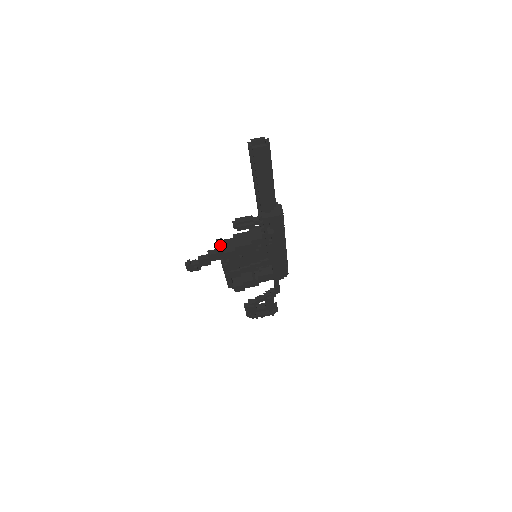
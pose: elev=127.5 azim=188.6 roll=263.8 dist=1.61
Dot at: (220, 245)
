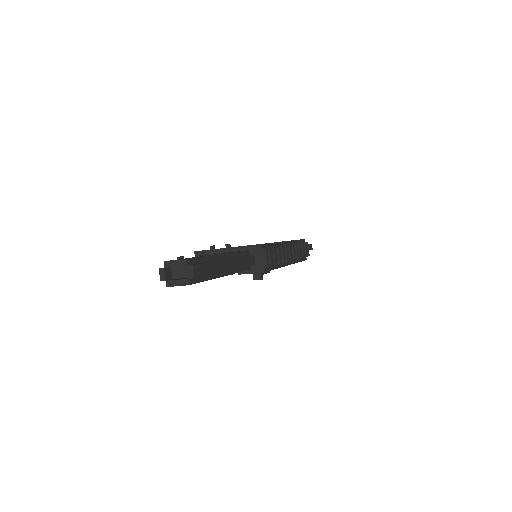
Dot at: occluded
